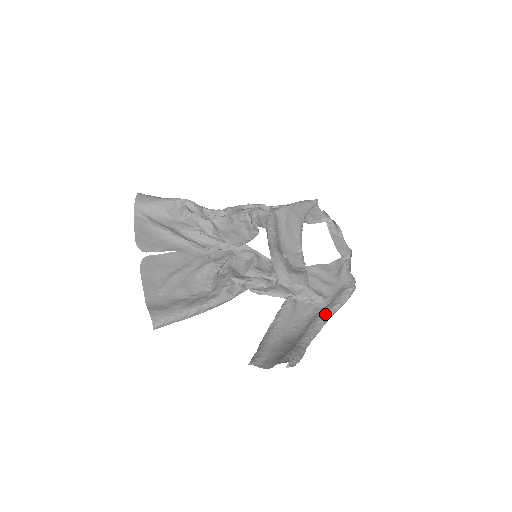
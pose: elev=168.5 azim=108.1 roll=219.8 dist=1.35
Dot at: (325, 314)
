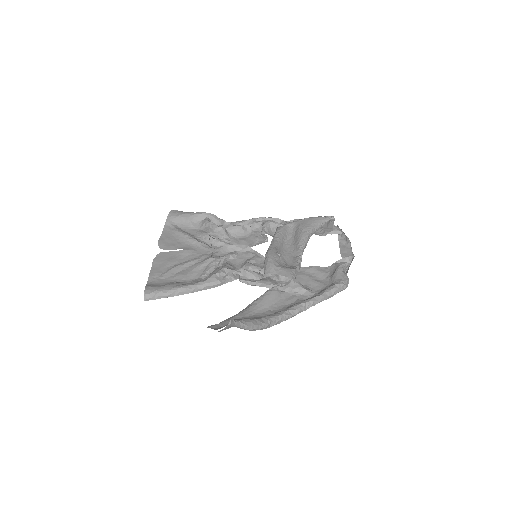
Dot at: (303, 302)
